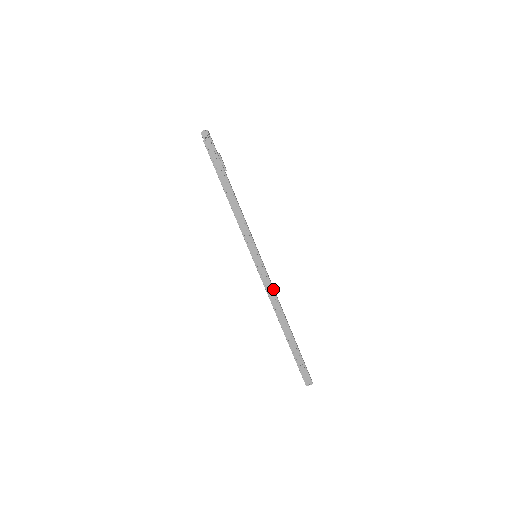
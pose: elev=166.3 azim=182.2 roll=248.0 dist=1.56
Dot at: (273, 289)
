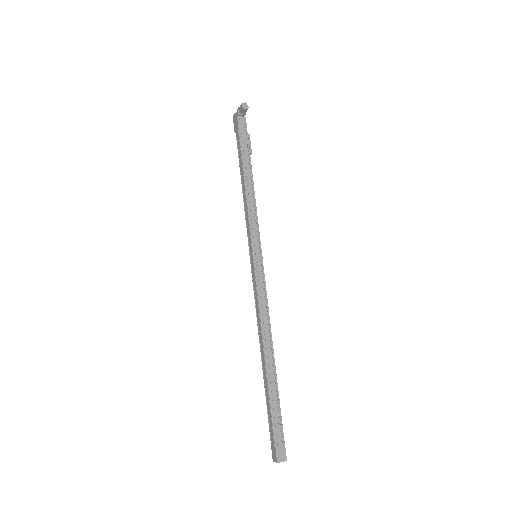
Dot at: (267, 301)
